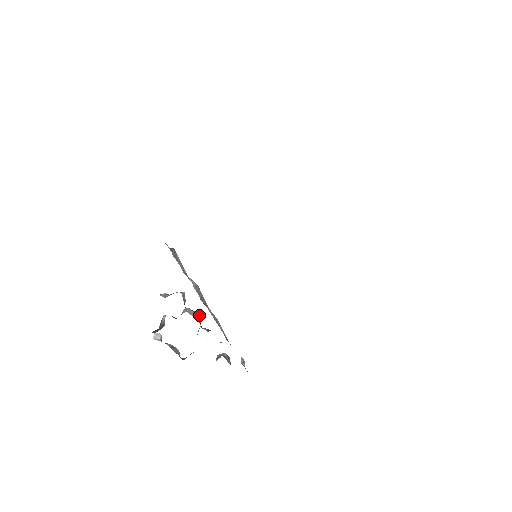
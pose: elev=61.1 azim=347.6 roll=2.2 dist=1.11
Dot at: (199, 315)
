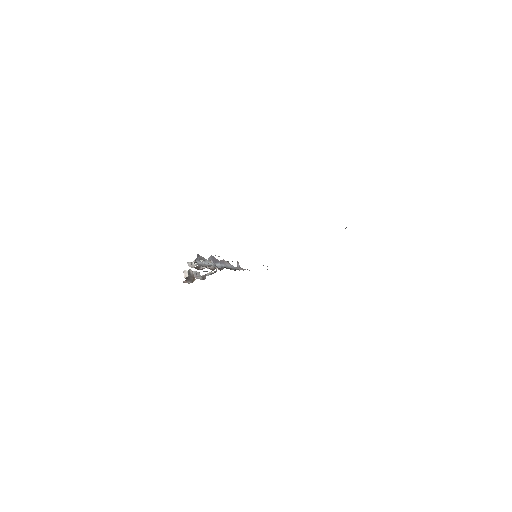
Dot at: occluded
